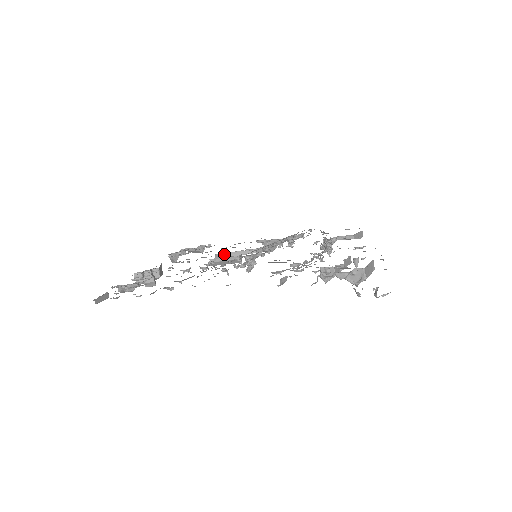
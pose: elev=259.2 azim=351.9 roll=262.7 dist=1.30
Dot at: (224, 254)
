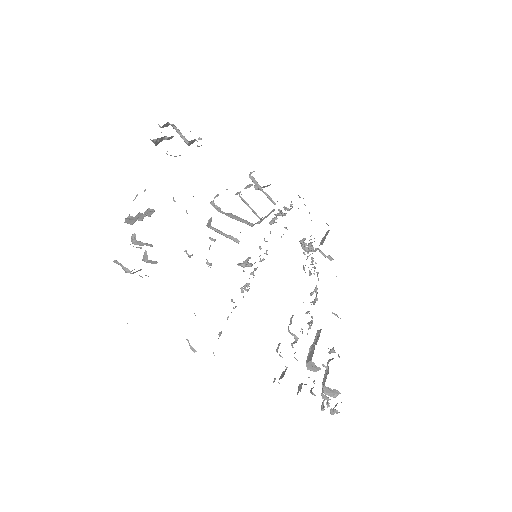
Dot at: (223, 212)
